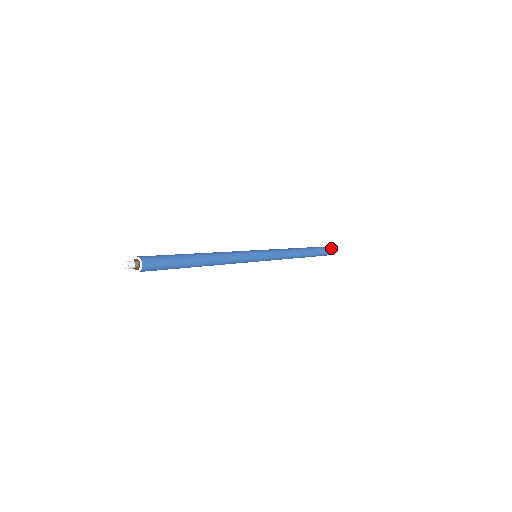
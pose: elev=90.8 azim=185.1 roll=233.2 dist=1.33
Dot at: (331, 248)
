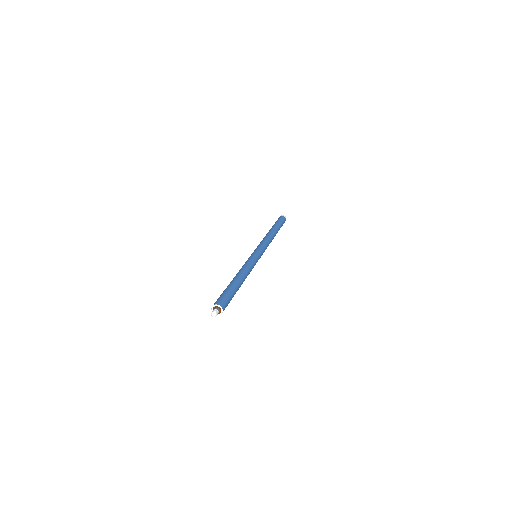
Dot at: (280, 218)
